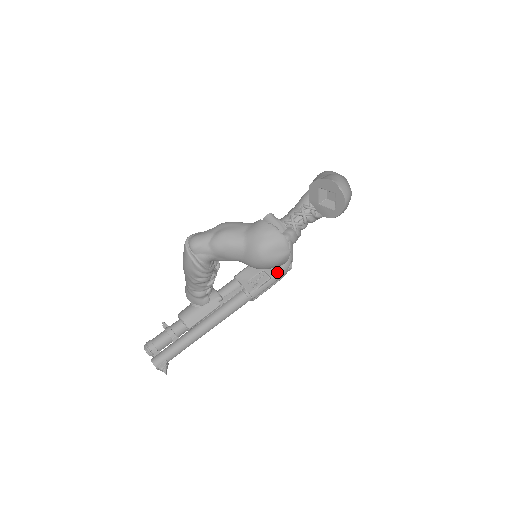
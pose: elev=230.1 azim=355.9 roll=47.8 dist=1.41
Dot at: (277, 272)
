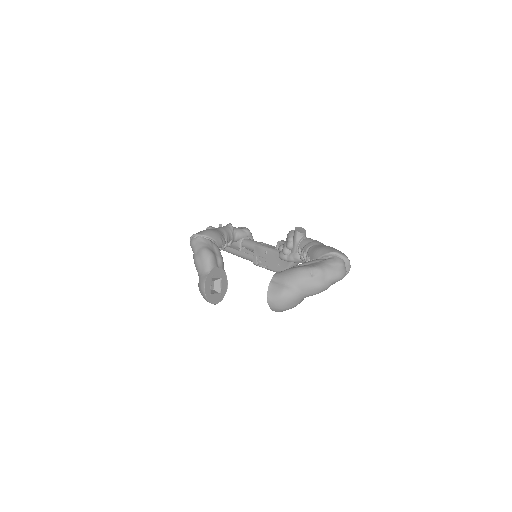
Dot at: (272, 270)
